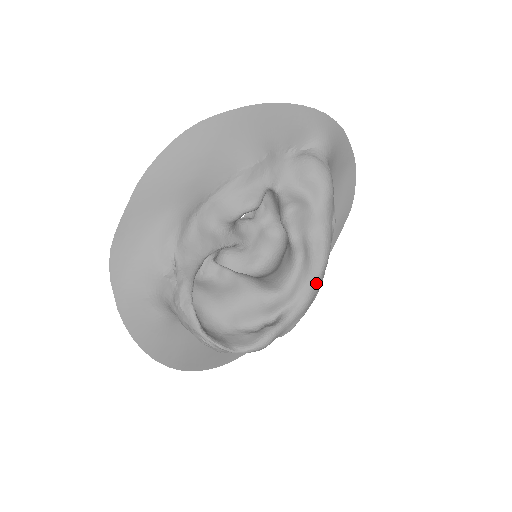
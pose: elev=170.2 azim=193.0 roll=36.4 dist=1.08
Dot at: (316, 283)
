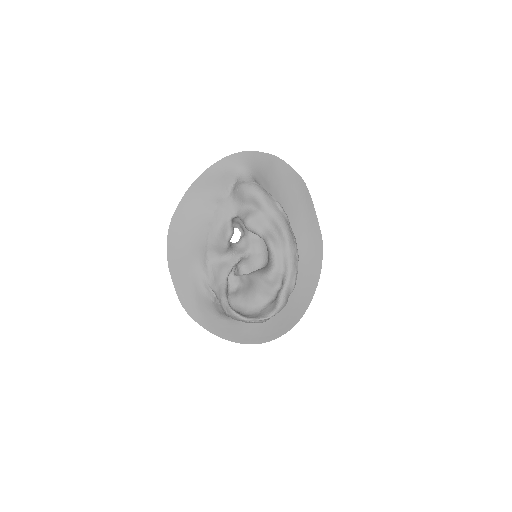
Dot at: (289, 250)
